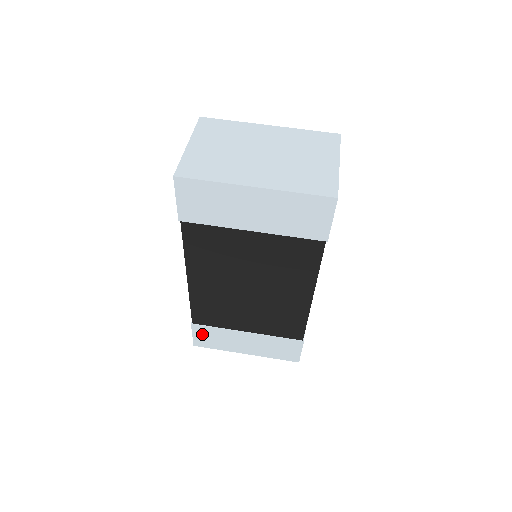
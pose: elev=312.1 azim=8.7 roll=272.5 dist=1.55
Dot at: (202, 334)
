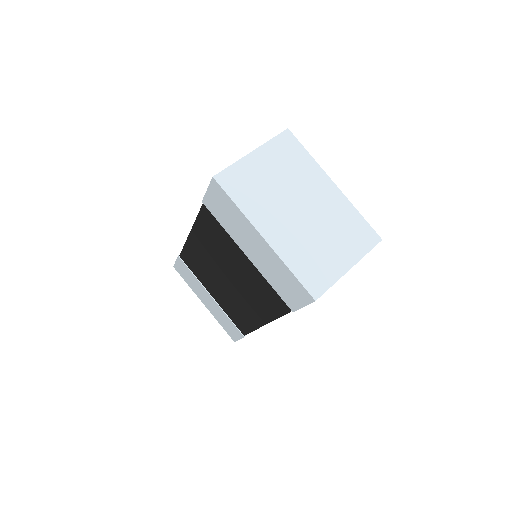
Dot at: (182, 267)
